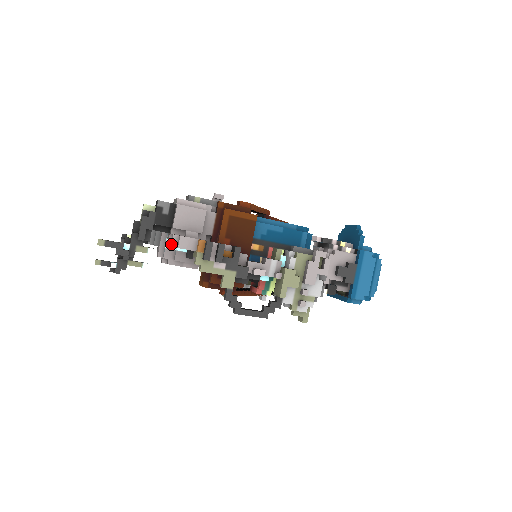
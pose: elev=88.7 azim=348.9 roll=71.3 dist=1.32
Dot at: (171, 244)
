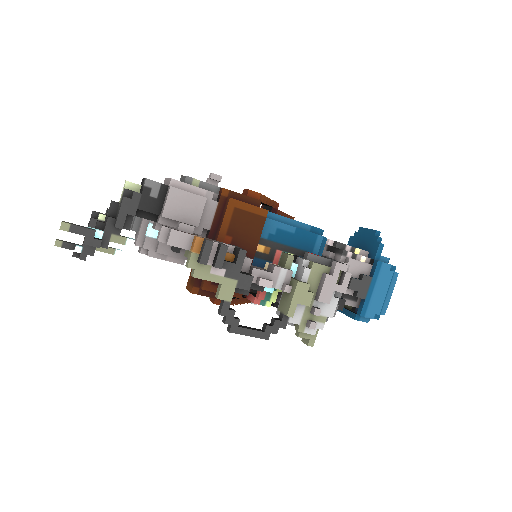
Dot at: (158, 238)
